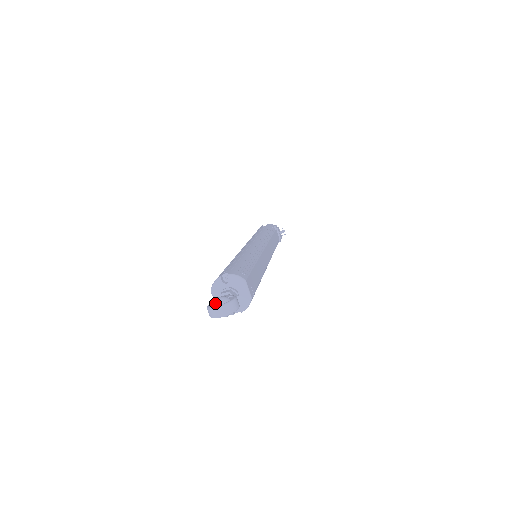
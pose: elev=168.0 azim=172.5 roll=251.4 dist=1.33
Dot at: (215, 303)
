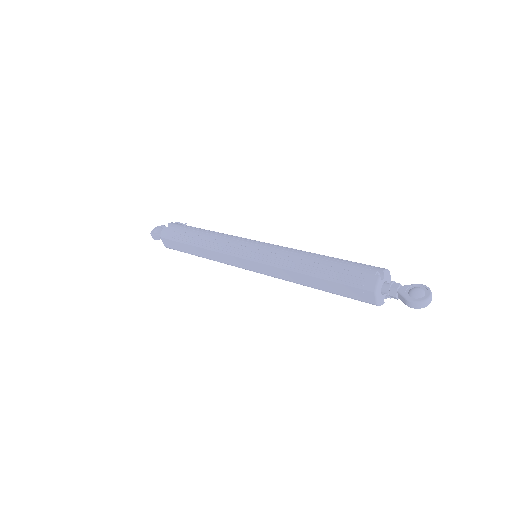
Dot at: (421, 295)
